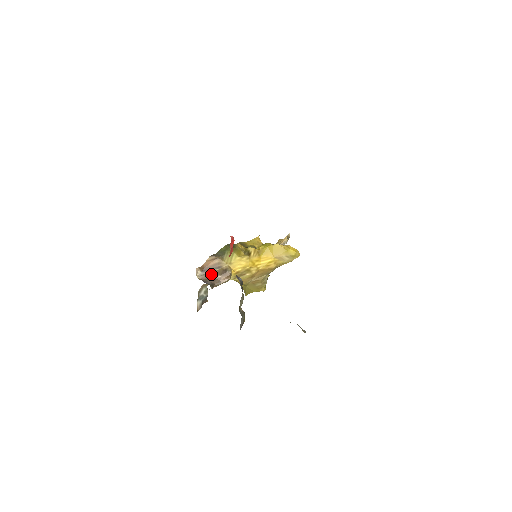
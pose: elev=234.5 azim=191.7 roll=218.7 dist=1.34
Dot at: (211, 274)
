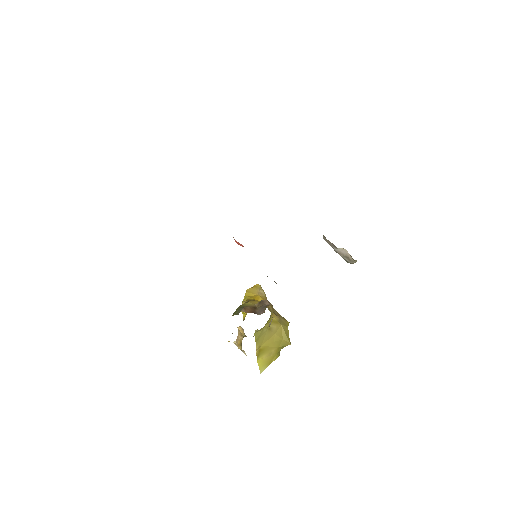
Dot at: (260, 309)
